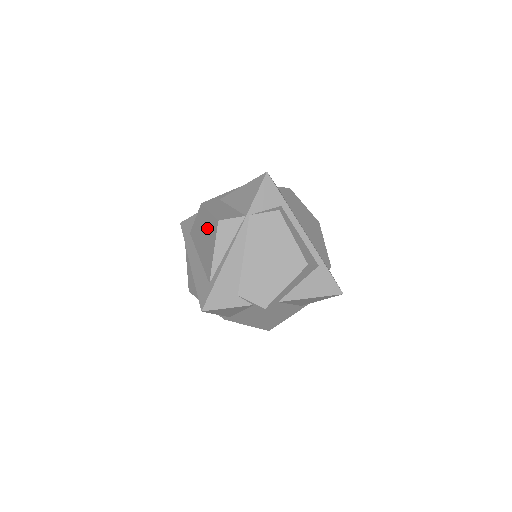
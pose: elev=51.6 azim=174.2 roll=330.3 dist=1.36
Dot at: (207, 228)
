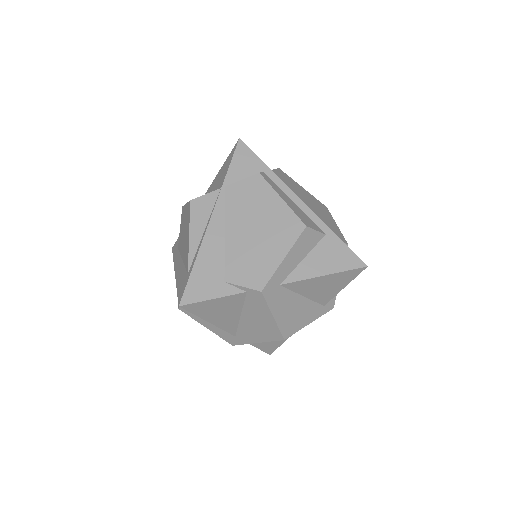
Dot at: (185, 221)
